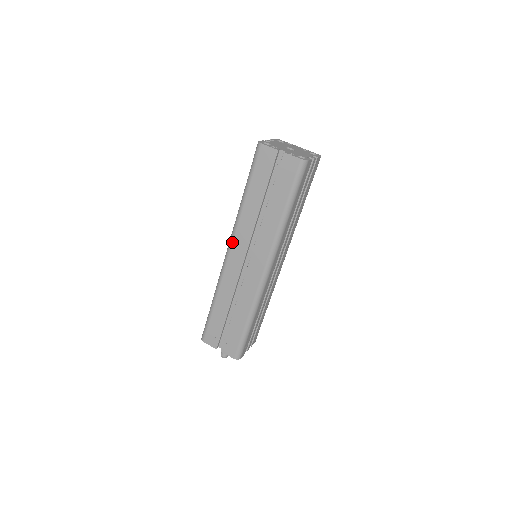
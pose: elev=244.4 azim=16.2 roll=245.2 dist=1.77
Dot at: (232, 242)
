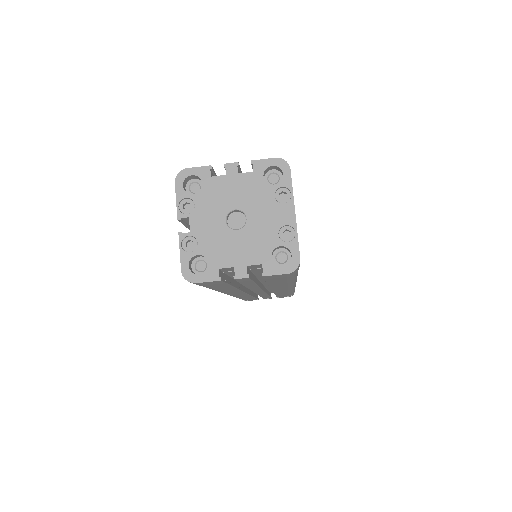
Dot at: occluded
